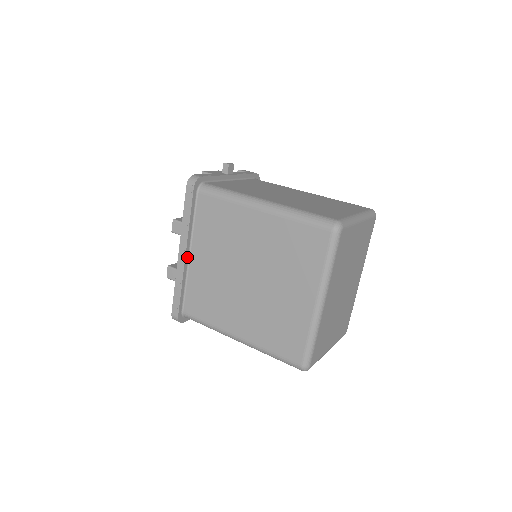
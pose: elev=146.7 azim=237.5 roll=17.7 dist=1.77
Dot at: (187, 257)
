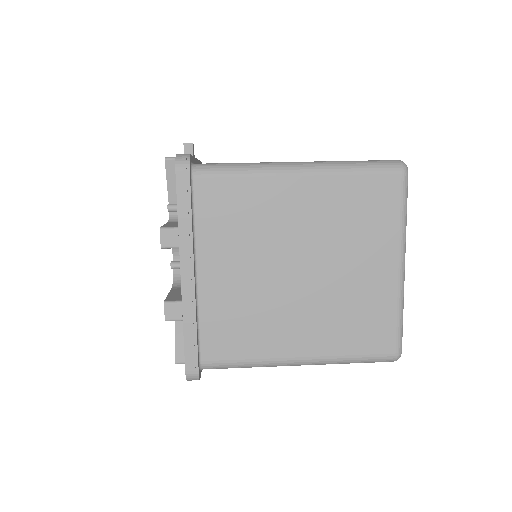
Dot at: (194, 277)
